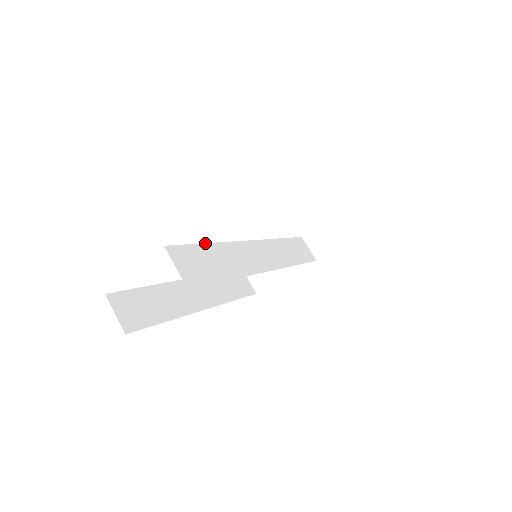
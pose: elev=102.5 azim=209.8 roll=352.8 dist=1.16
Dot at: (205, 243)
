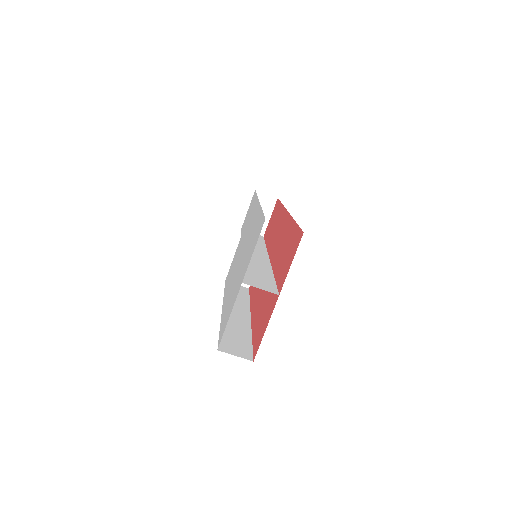
Dot at: (242, 267)
